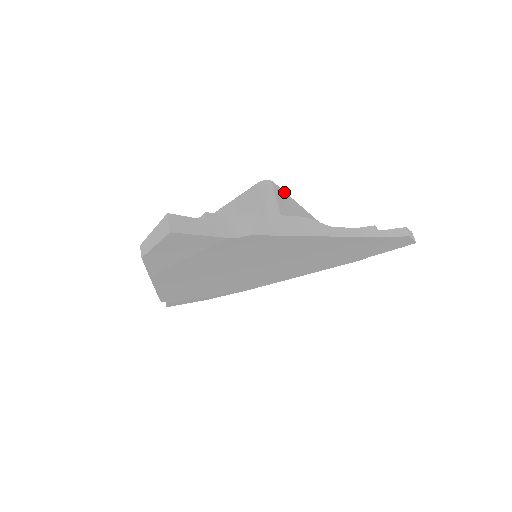
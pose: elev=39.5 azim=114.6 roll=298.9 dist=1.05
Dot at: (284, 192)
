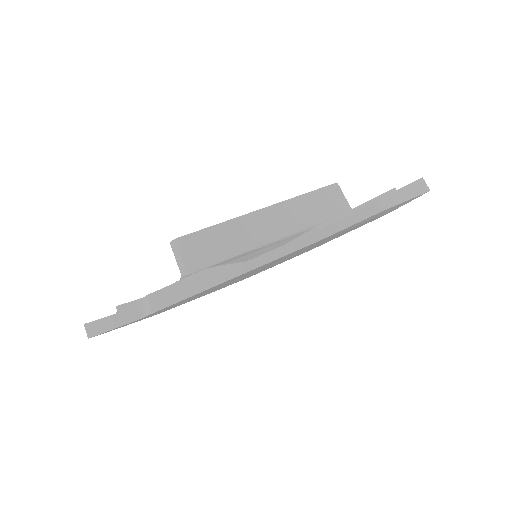
Dot at: (210, 228)
